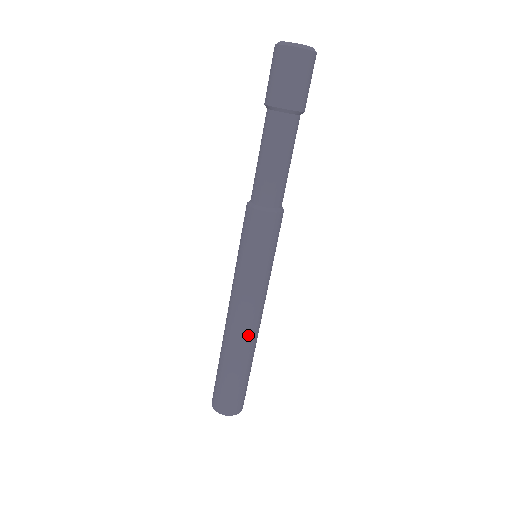
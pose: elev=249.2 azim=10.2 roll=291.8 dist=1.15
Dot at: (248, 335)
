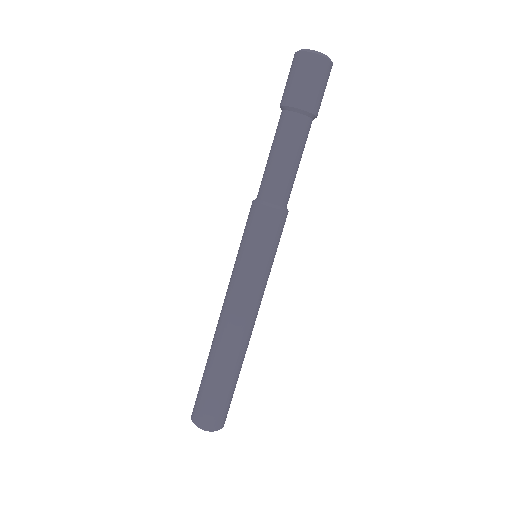
Dot at: (246, 338)
